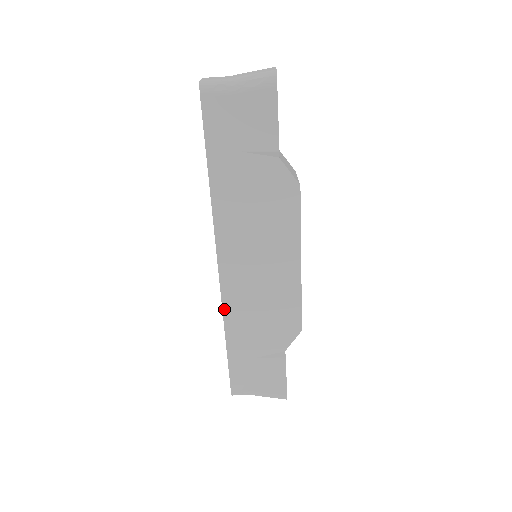
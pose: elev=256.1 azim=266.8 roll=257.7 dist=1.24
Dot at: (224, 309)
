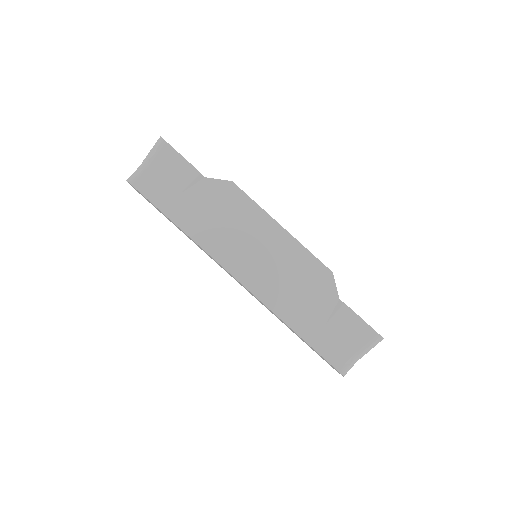
Dot at: (267, 306)
